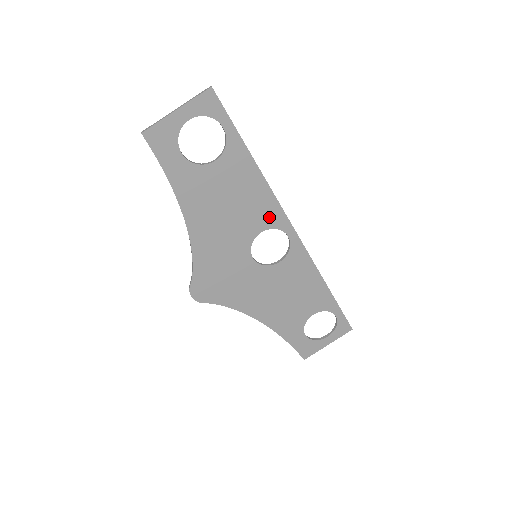
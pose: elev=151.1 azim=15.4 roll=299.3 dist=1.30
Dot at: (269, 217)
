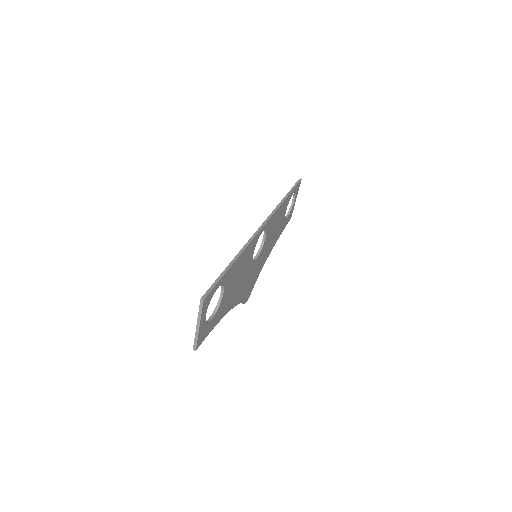
Dot at: (253, 247)
